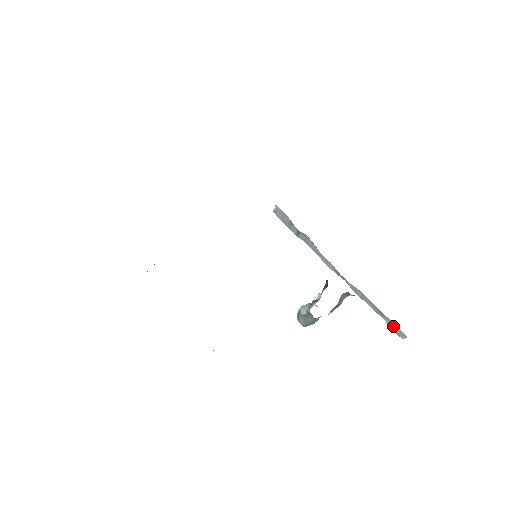
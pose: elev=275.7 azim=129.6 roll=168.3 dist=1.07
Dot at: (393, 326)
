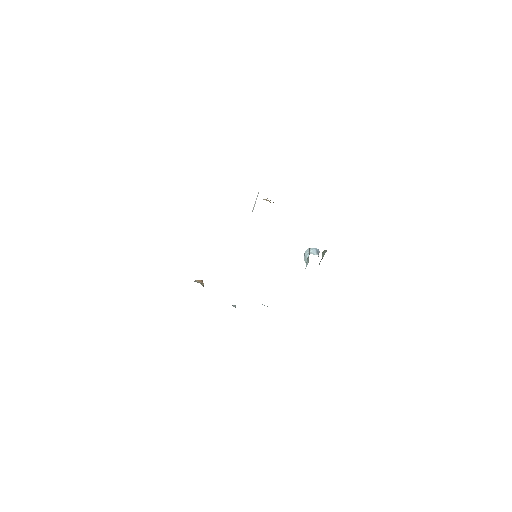
Dot at: occluded
